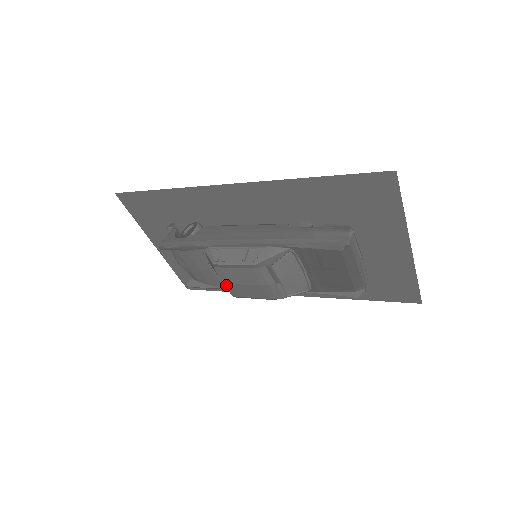
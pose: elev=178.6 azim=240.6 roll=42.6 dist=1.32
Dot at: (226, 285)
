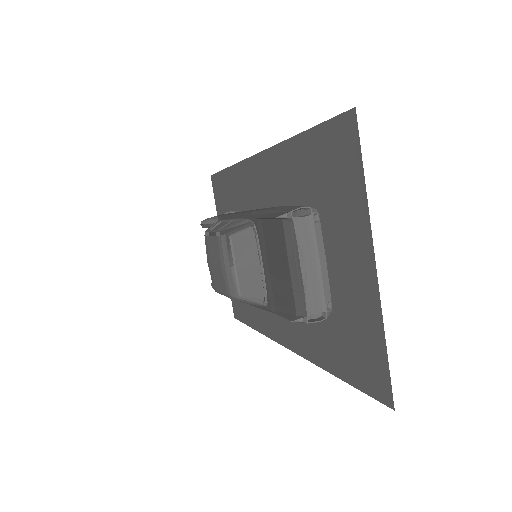
Dot at: (209, 266)
